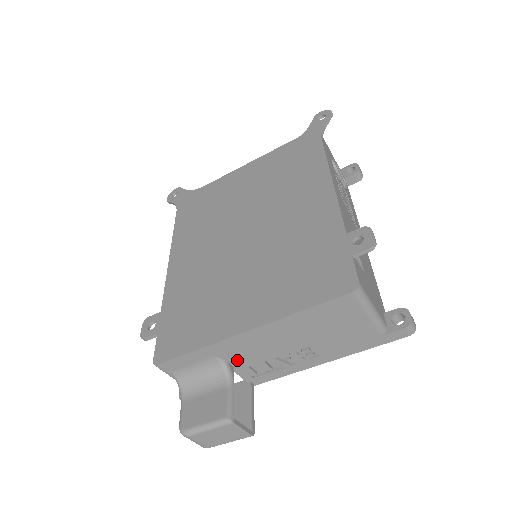
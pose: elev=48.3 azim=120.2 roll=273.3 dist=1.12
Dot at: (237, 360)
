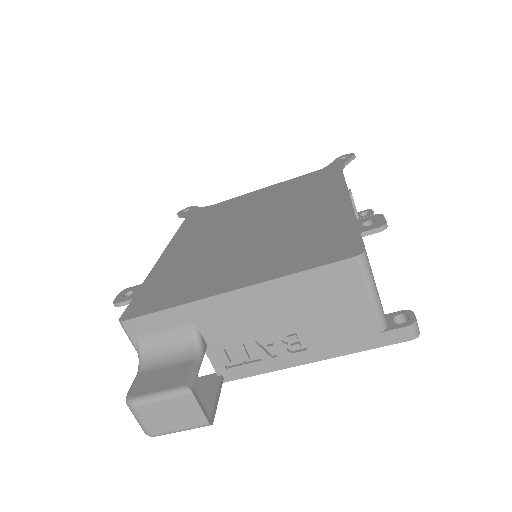
Dot at: (213, 335)
